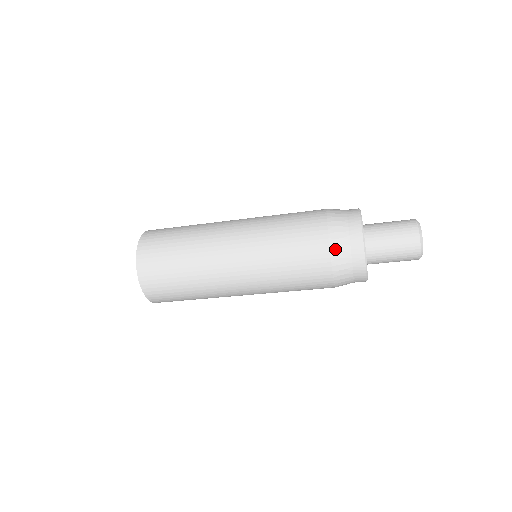
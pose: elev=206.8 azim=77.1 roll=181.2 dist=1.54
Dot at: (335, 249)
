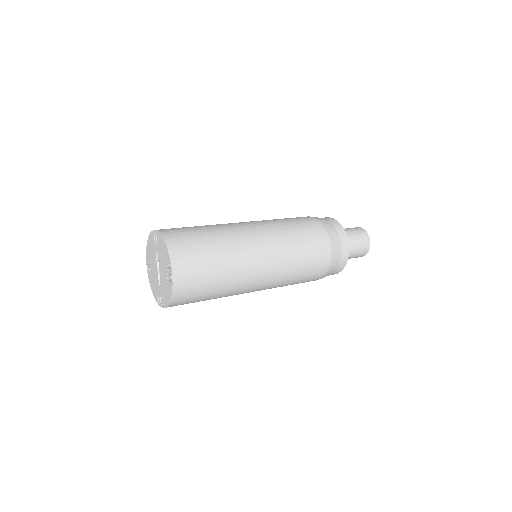
Dot at: (332, 265)
